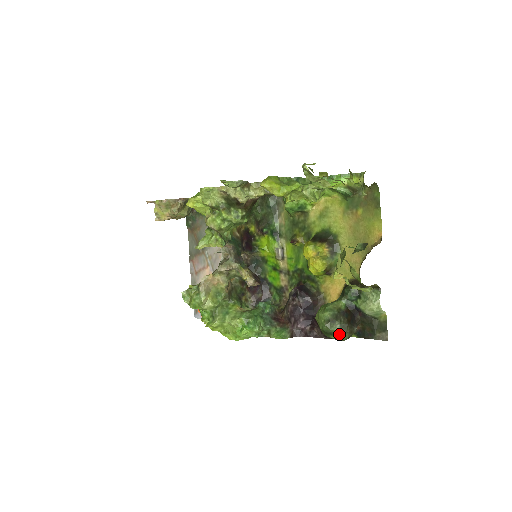
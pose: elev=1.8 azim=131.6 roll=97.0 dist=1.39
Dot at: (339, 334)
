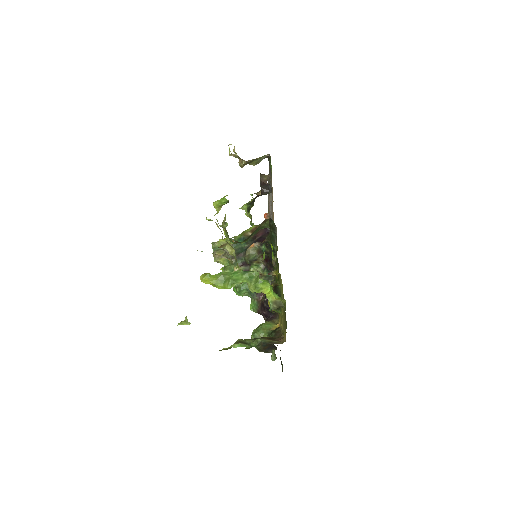
Dot at: (257, 348)
